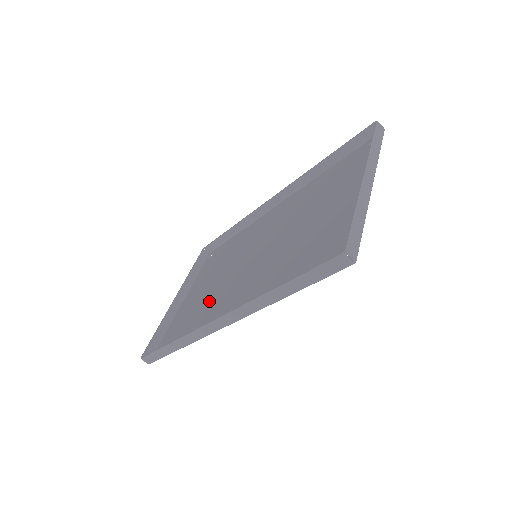
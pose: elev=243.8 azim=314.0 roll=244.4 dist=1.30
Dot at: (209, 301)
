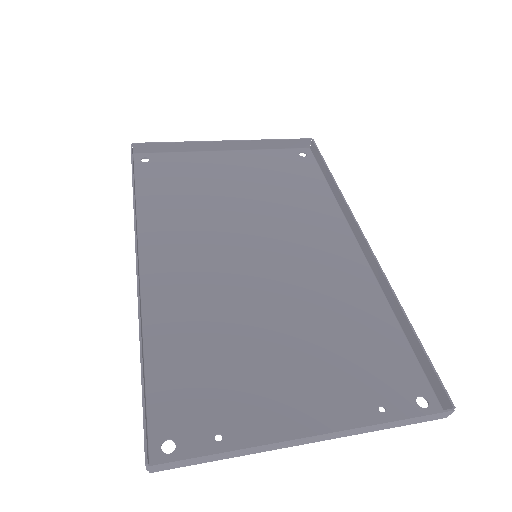
Dot at: (202, 206)
